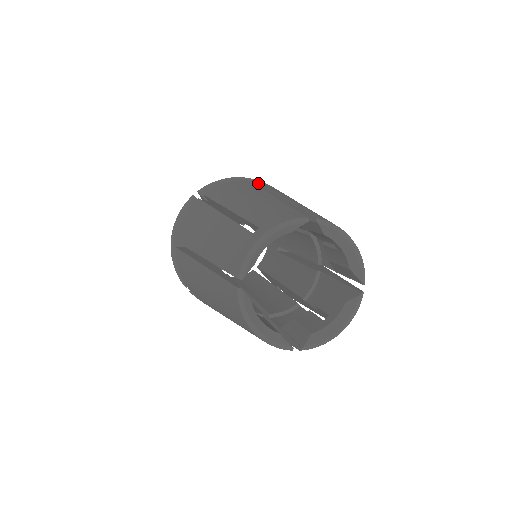
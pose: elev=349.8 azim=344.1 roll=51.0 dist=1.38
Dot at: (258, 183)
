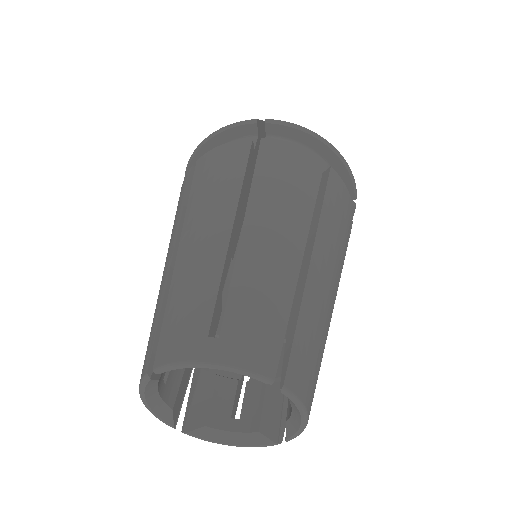
Dot at: (328, 182)
